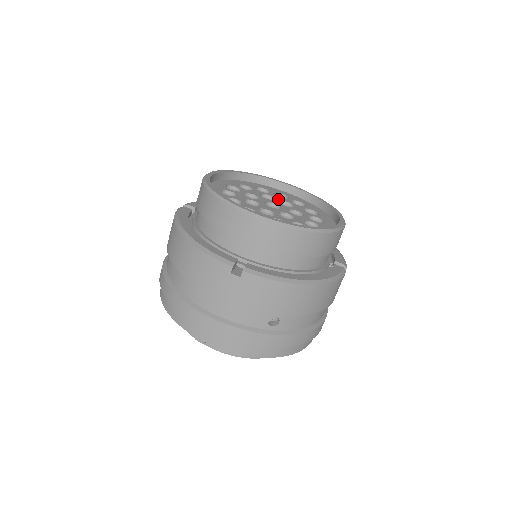
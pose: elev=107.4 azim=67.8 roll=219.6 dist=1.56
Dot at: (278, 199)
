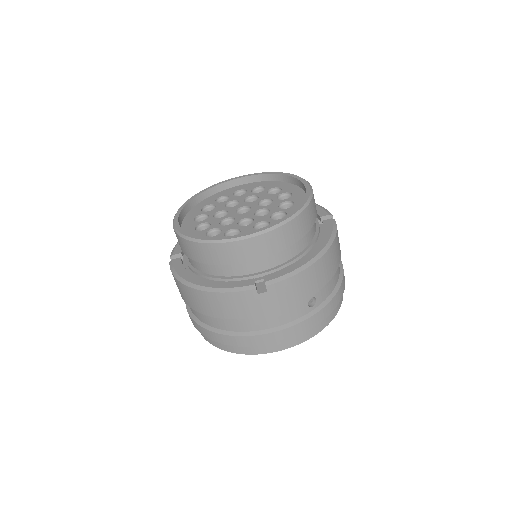
Dot at: (241, 199)
